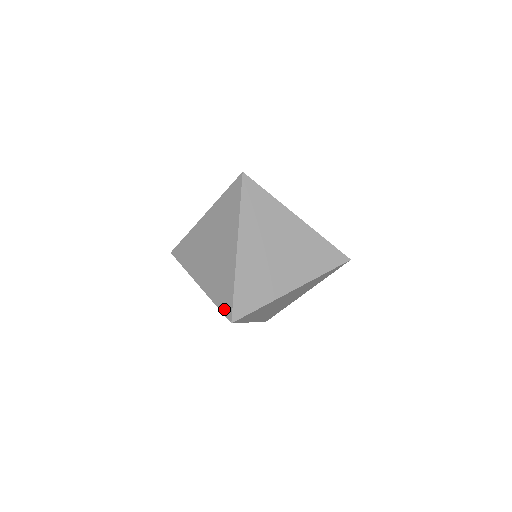
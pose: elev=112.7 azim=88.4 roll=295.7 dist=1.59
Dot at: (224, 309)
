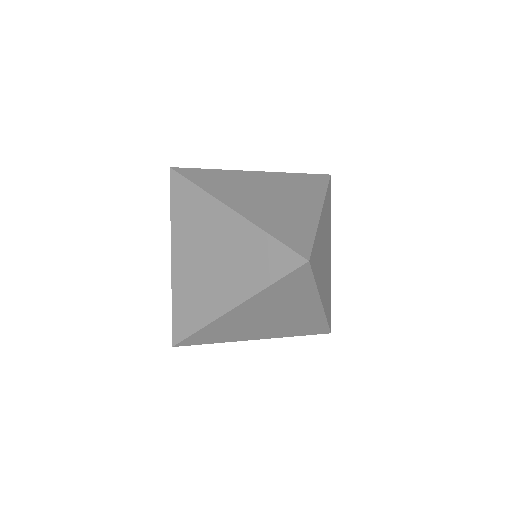
Dot at: (286, 267)
